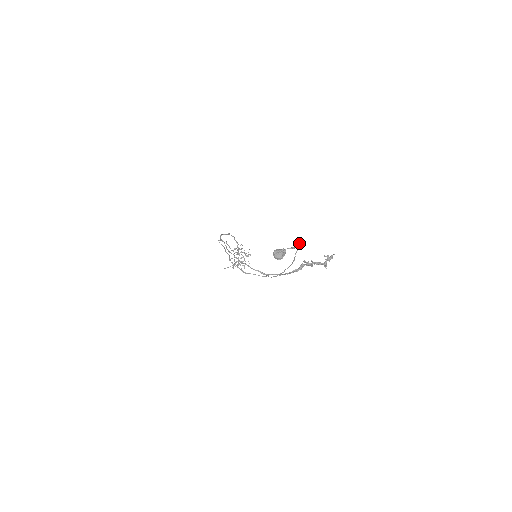
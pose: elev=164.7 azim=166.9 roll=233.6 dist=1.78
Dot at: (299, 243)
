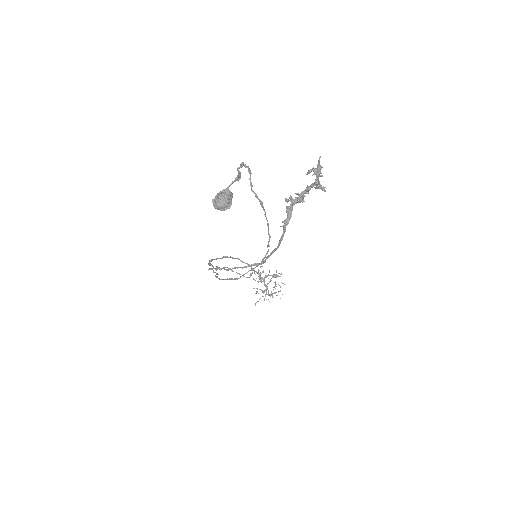
Dot at: (241, 165)
